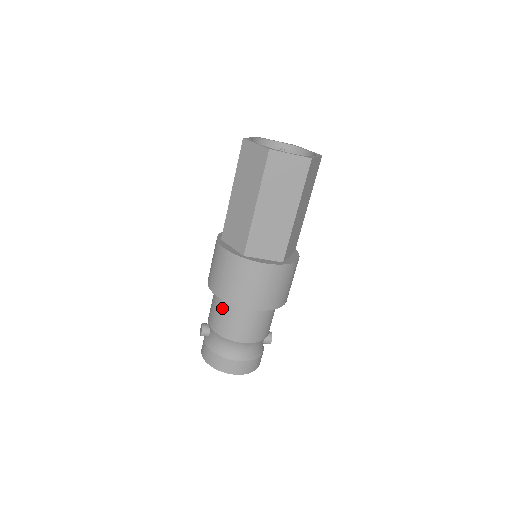
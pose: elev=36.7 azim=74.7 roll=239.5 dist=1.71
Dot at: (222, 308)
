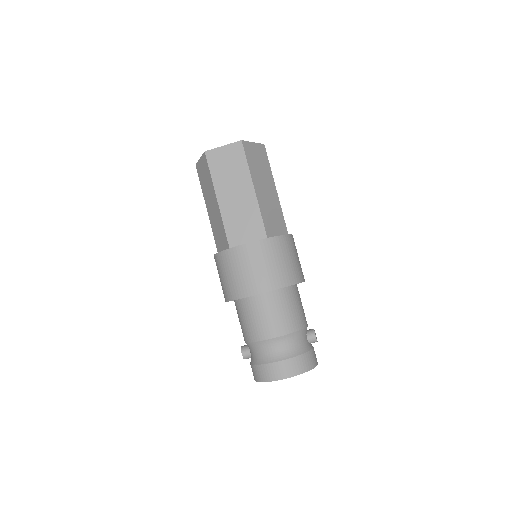
Dot at: (241, 313)
